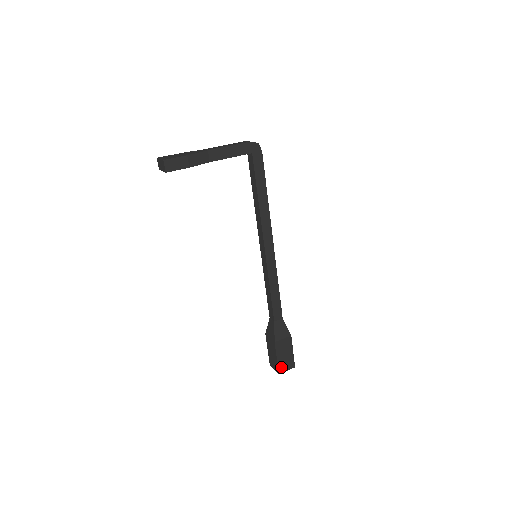
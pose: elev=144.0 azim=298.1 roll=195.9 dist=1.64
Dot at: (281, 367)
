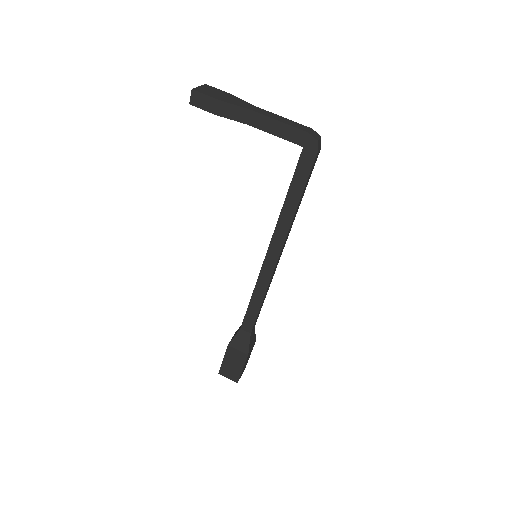
Dot at: (224, 370)
